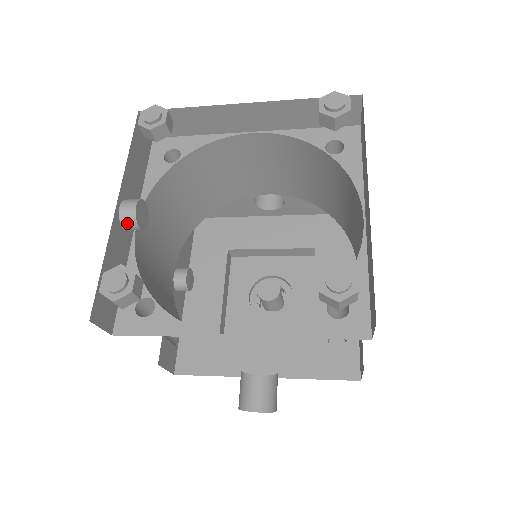
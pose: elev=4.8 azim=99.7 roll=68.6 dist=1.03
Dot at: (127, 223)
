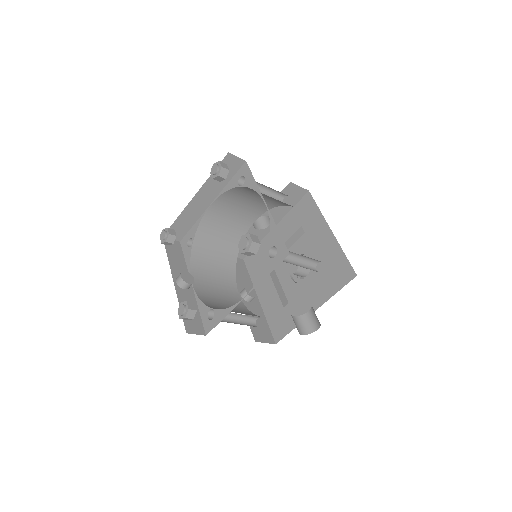
Dot at: (183, 286)
